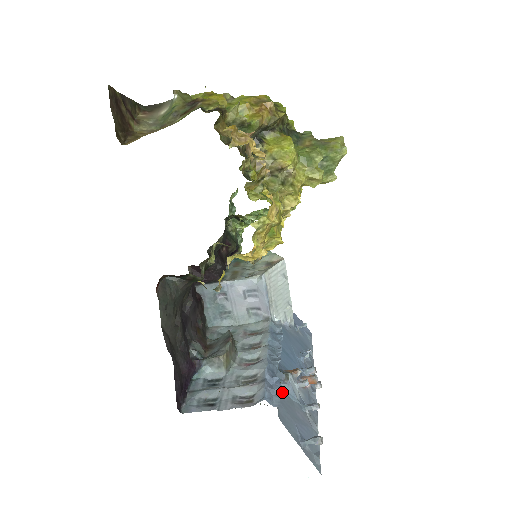
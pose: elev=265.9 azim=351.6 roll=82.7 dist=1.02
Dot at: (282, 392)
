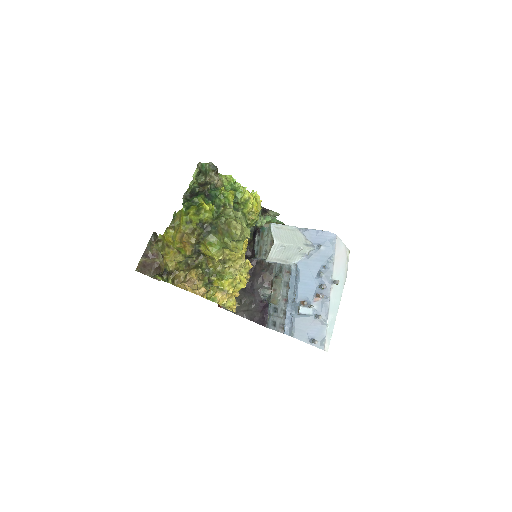
Dot at: (298, 319)
